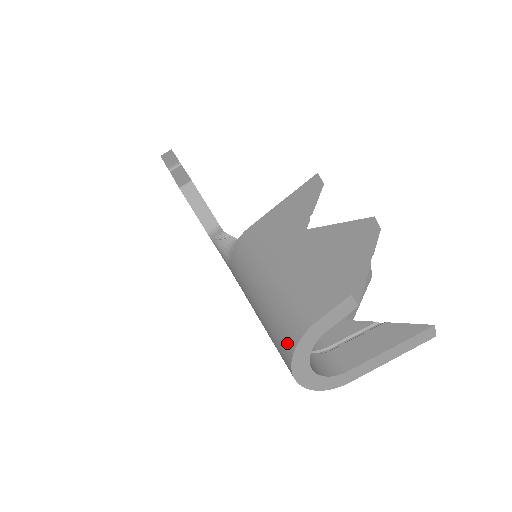
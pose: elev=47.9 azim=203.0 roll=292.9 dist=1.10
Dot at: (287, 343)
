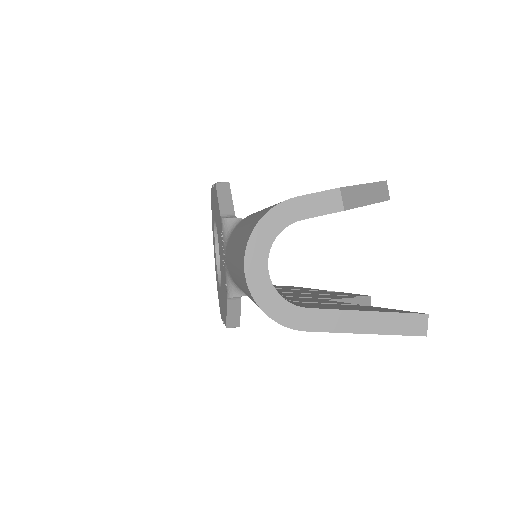
Dot at: (254, 224)
